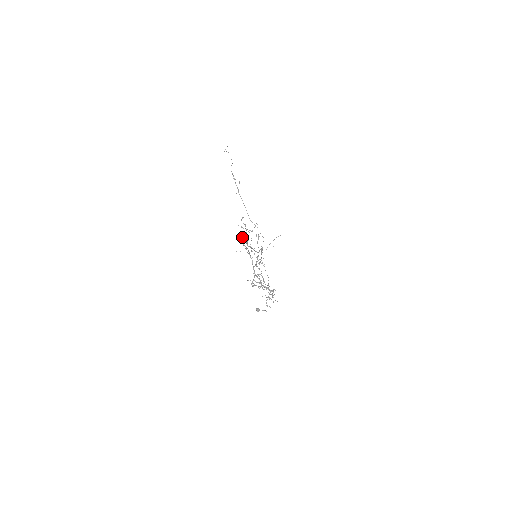
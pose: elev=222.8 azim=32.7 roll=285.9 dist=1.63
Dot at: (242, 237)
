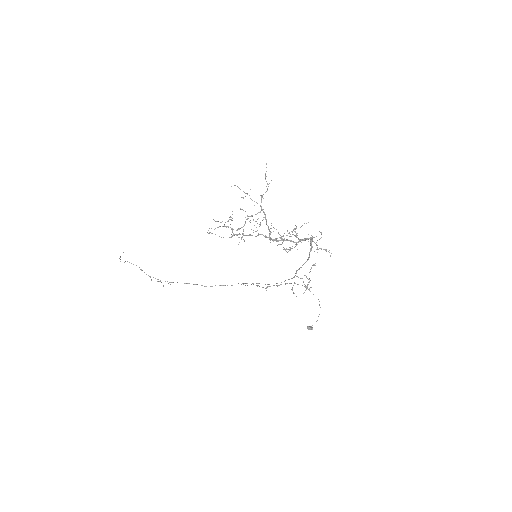
Dot at: occluded
